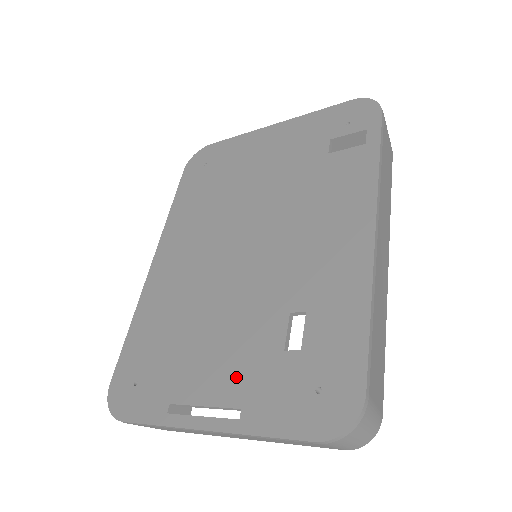
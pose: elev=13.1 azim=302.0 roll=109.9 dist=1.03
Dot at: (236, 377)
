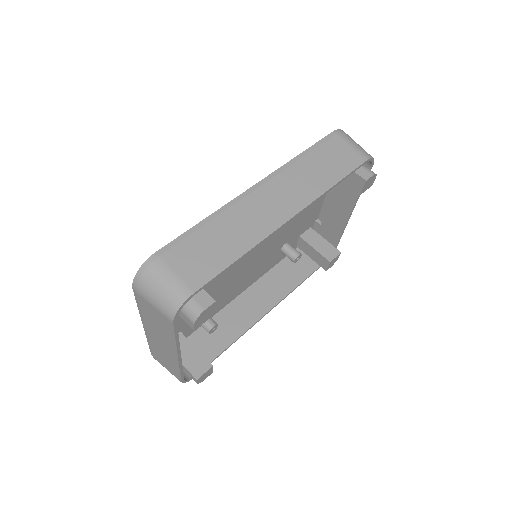
Dot at: occluded
